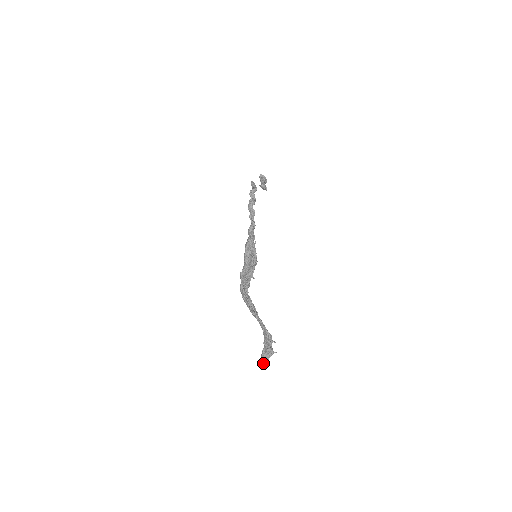
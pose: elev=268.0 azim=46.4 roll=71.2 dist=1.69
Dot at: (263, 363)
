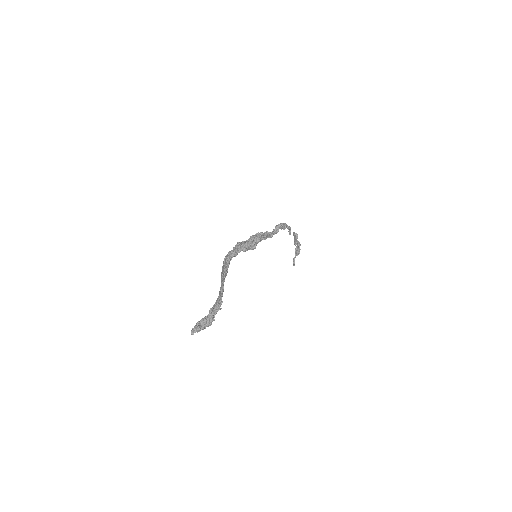
Dot at: (195, 328)
